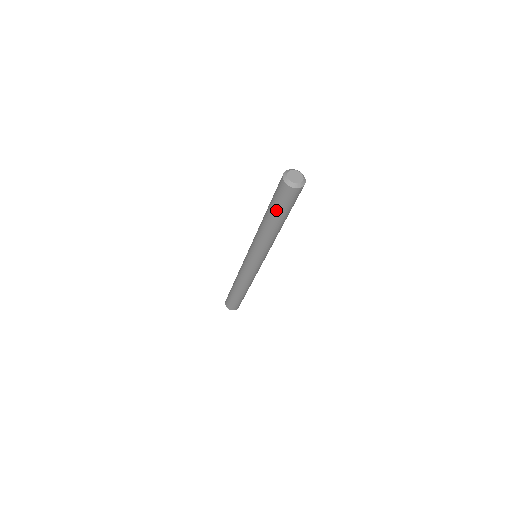
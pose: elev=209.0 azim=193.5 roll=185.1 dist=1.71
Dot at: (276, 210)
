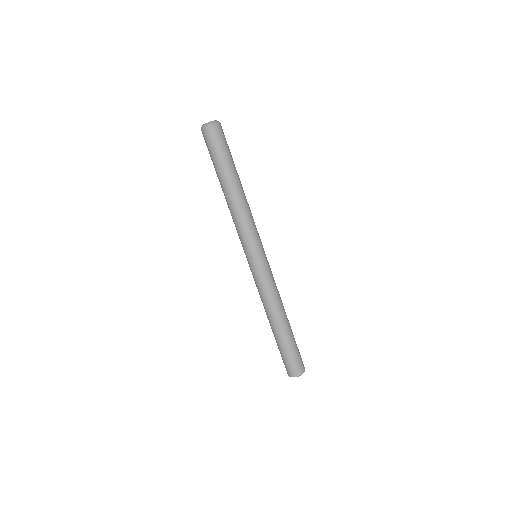
Dot at: (224, 161)
